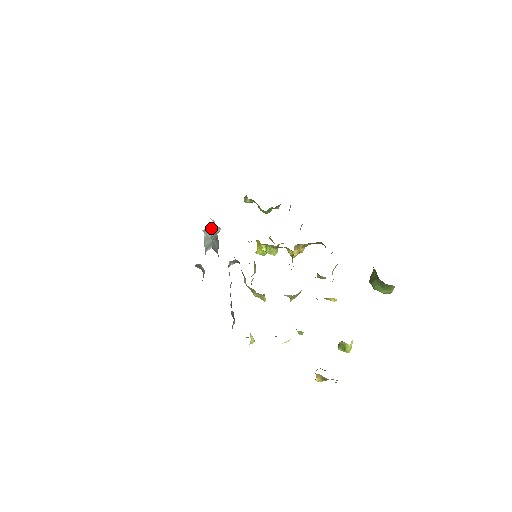
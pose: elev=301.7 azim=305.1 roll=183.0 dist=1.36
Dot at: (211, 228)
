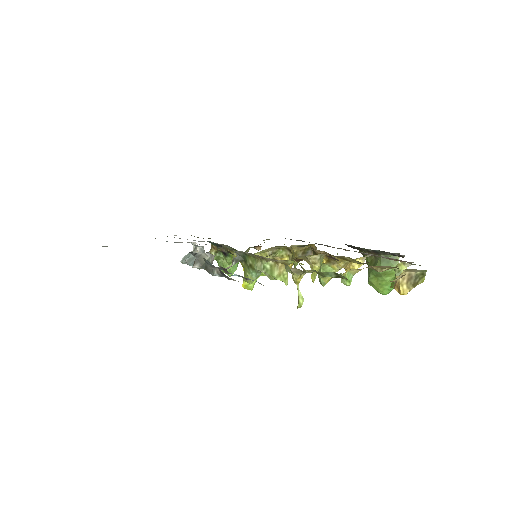
Dot at: (193, 251)
